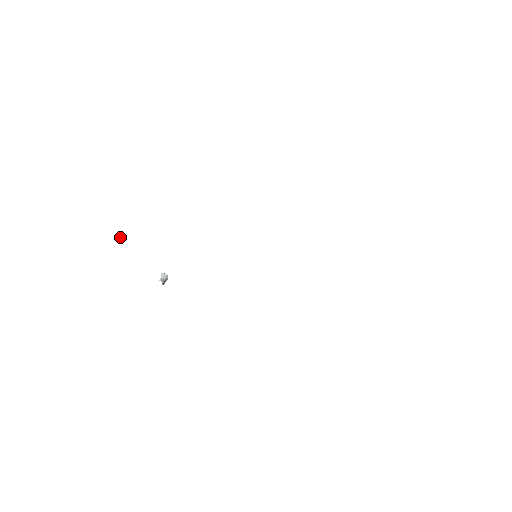
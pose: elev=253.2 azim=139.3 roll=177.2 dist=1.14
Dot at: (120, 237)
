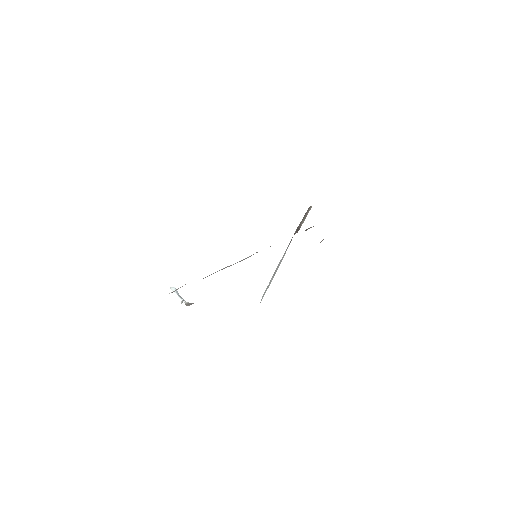
Dot at: occluded
